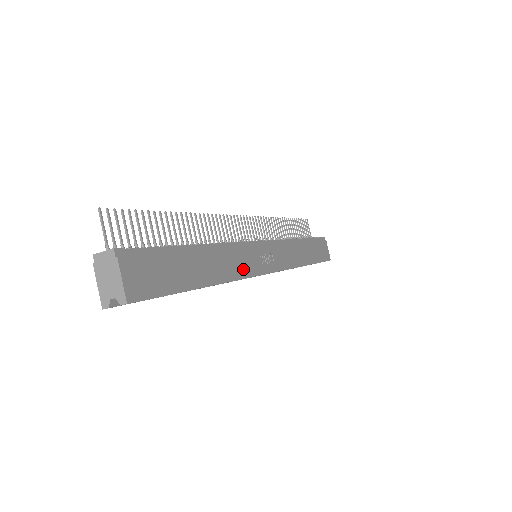
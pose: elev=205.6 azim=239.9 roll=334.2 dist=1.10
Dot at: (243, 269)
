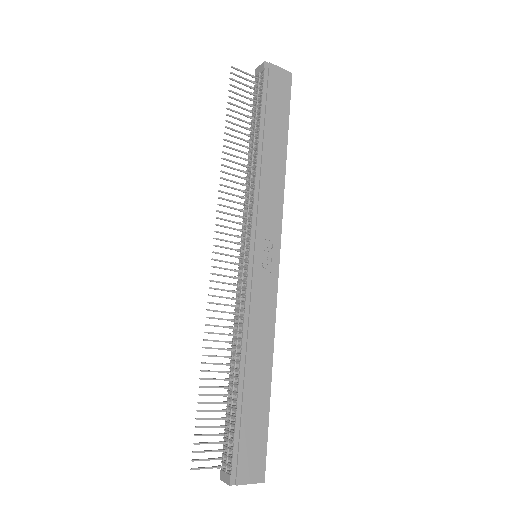
Dot at: (268, 311)
